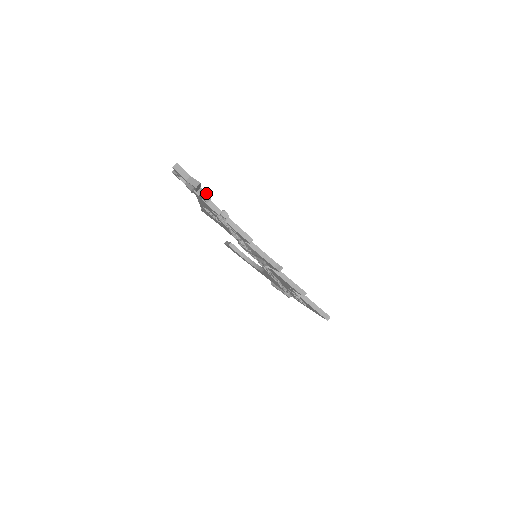
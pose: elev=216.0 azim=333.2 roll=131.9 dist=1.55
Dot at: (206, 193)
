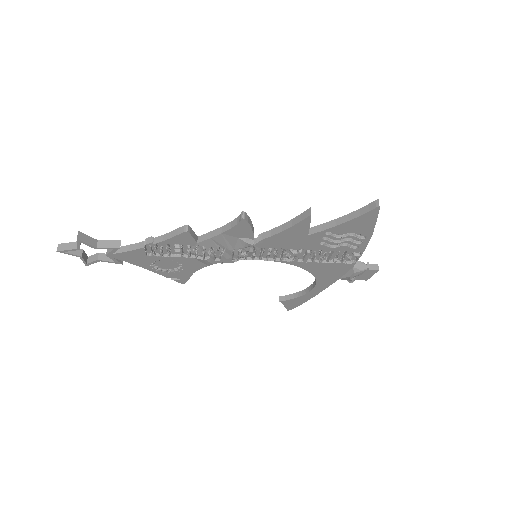
Dot at: (110, 241)
